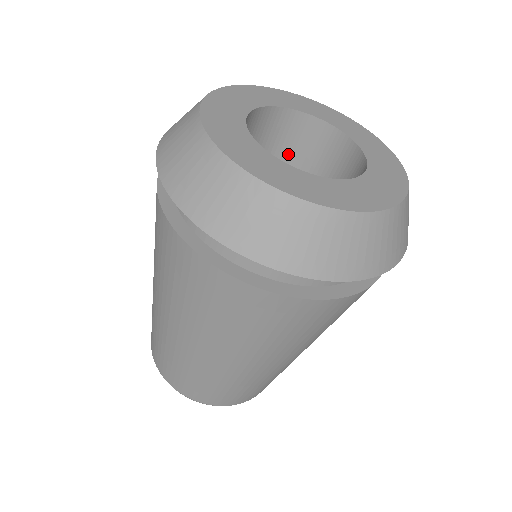
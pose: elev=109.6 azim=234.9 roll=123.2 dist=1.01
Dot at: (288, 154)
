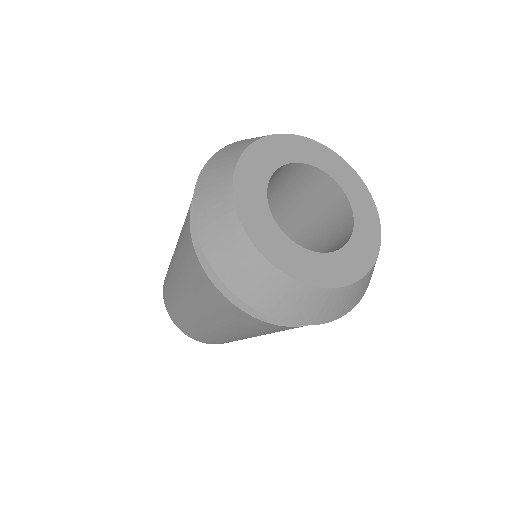
Dot at: (296, 188)
